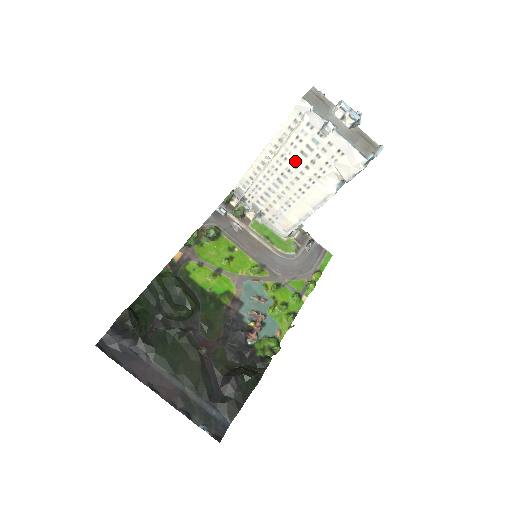
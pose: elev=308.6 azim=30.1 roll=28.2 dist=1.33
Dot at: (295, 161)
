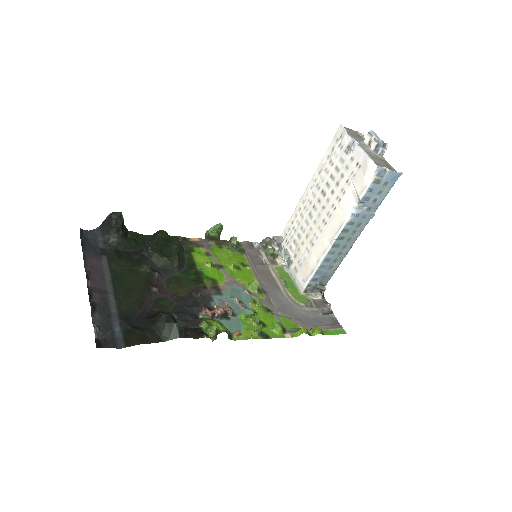
Dot at: (325, 188)
